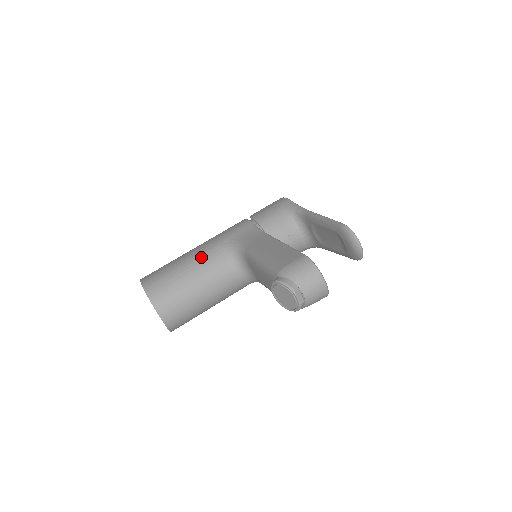
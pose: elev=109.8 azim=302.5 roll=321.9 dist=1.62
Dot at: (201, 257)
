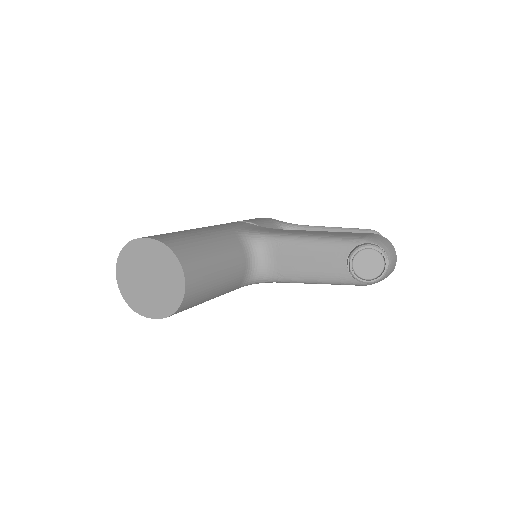
Dot at: (217, 233)
